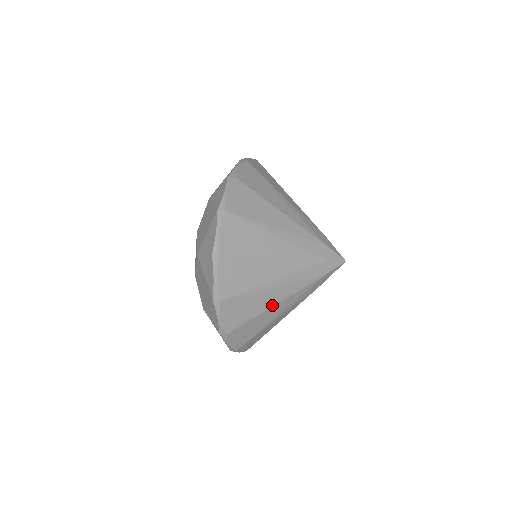
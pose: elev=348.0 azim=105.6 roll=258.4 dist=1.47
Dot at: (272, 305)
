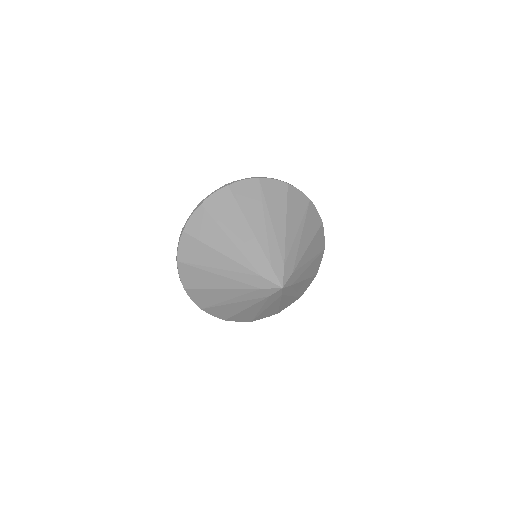
Dot at: (218, 249)
